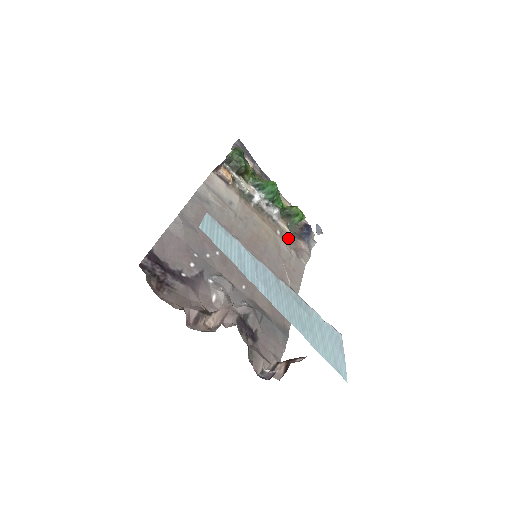
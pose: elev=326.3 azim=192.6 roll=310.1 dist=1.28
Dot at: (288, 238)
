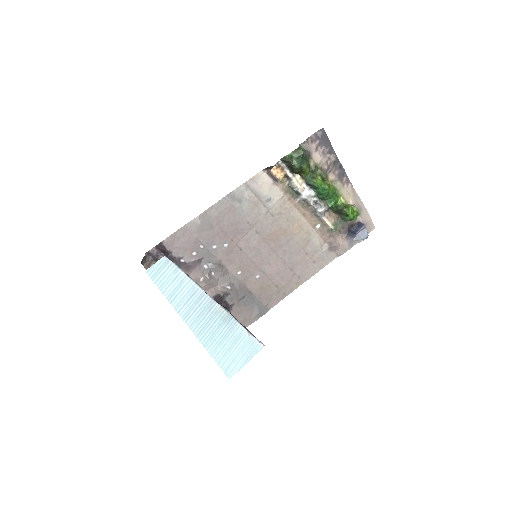
Dot at: (328, 232)
